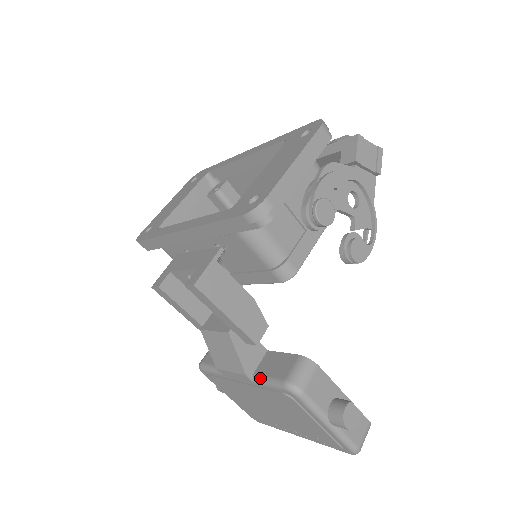
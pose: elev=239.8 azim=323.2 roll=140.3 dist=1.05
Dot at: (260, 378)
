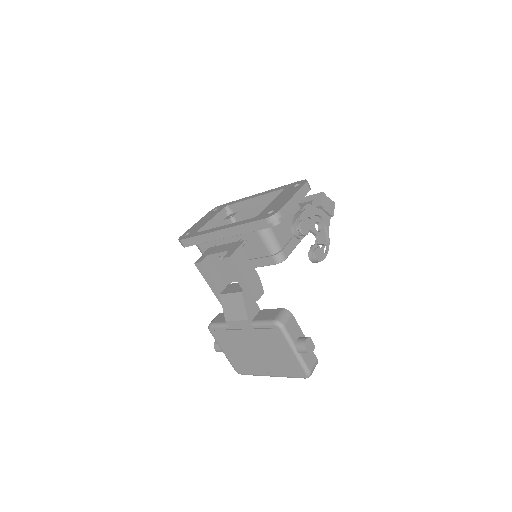
Dot at: (257, 322)
